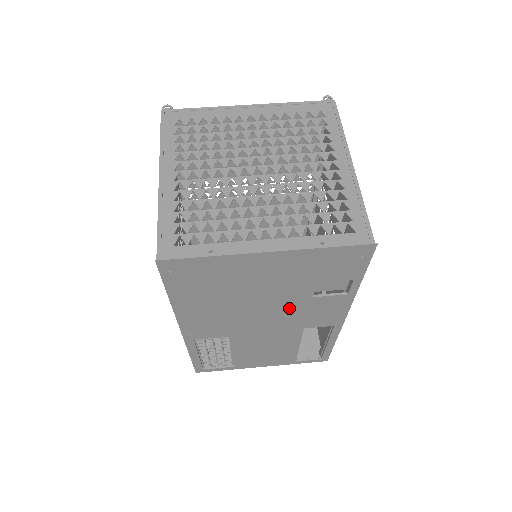
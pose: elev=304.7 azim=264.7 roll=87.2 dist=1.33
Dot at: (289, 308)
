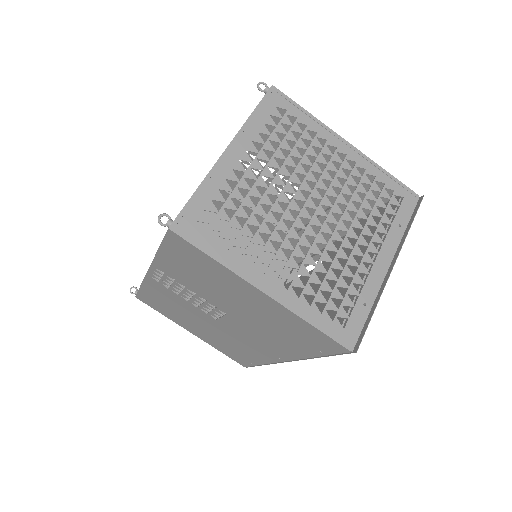
Dot at: occluded
